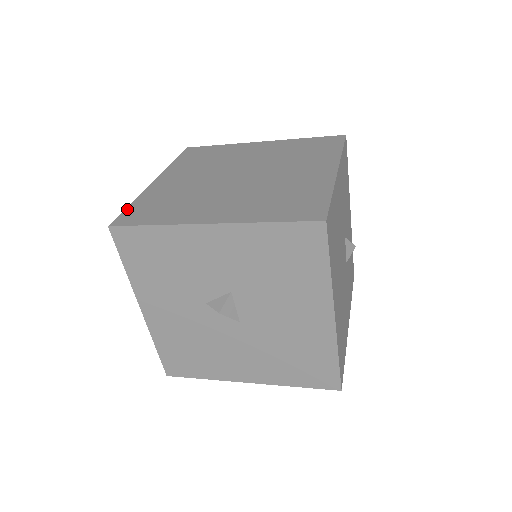
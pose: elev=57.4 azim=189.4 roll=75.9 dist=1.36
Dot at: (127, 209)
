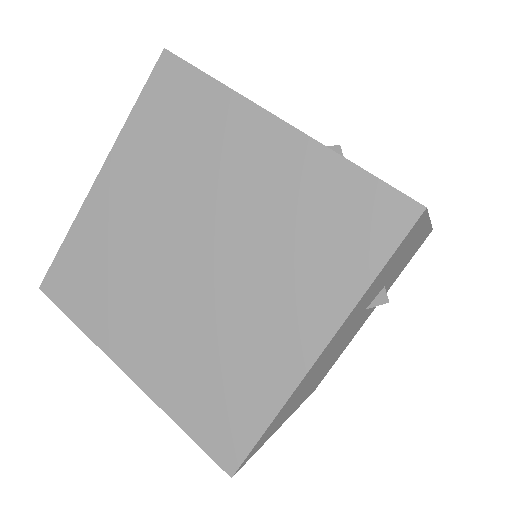
Dot at: (59, 256)
